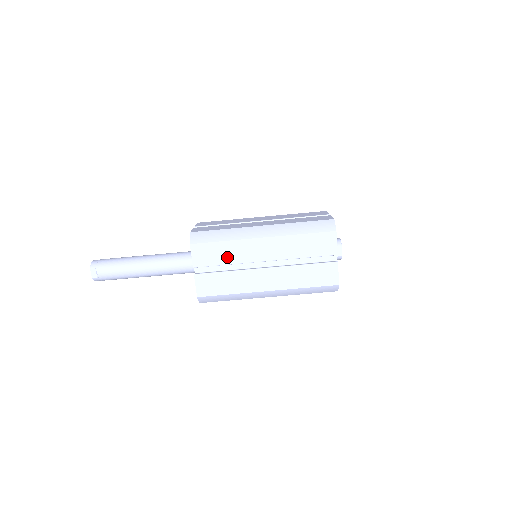
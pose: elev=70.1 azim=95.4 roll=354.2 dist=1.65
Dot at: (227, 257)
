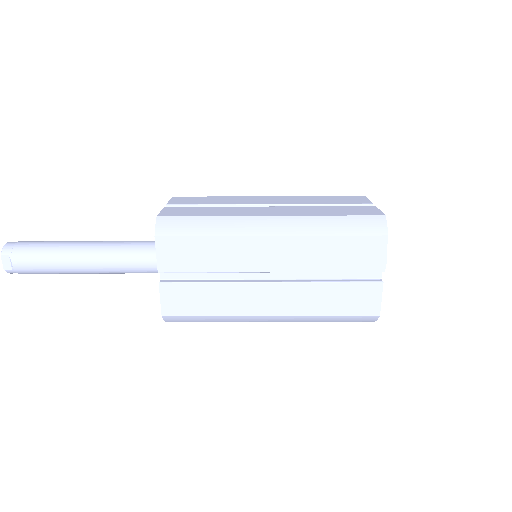
Dot at: (212, 261)
